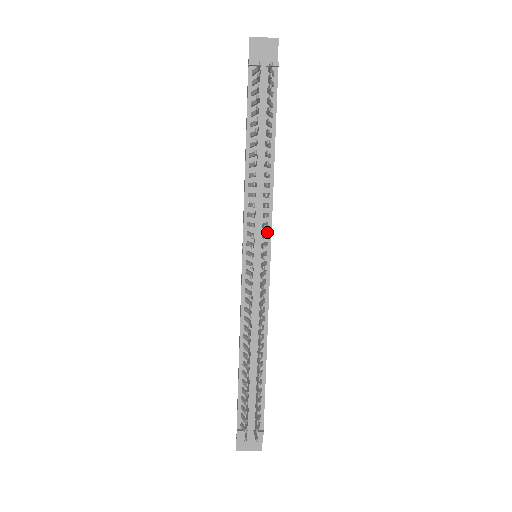
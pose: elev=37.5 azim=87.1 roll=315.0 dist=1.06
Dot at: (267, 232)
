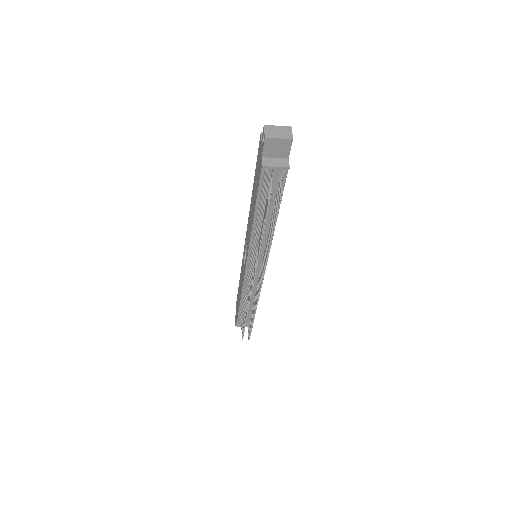
Dot at: occluded
